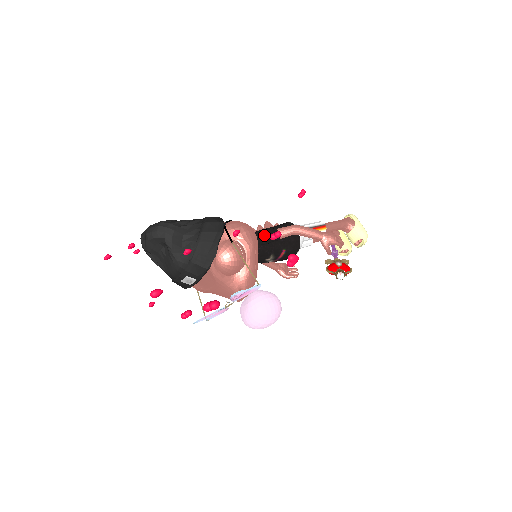
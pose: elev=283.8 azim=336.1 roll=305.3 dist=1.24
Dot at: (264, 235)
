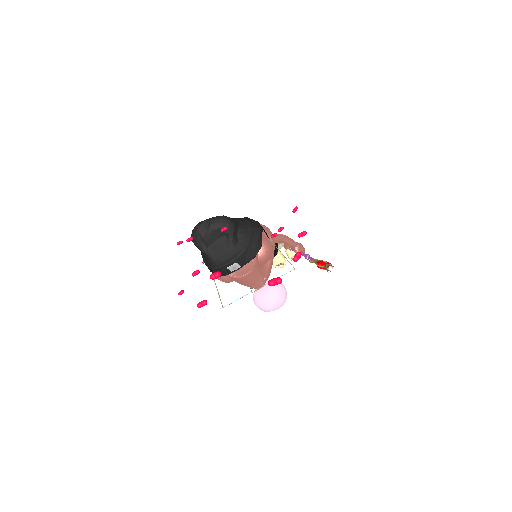
Dot at: occluded
